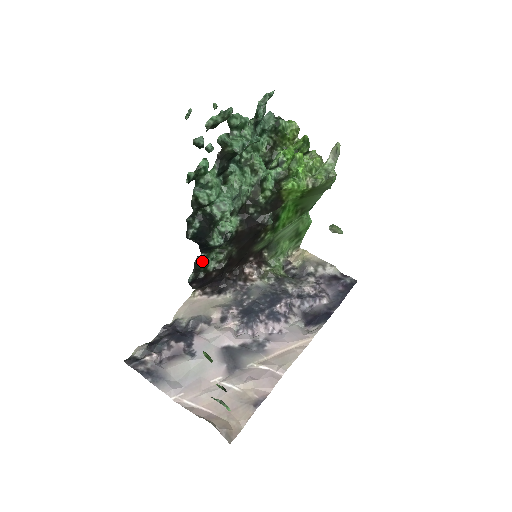
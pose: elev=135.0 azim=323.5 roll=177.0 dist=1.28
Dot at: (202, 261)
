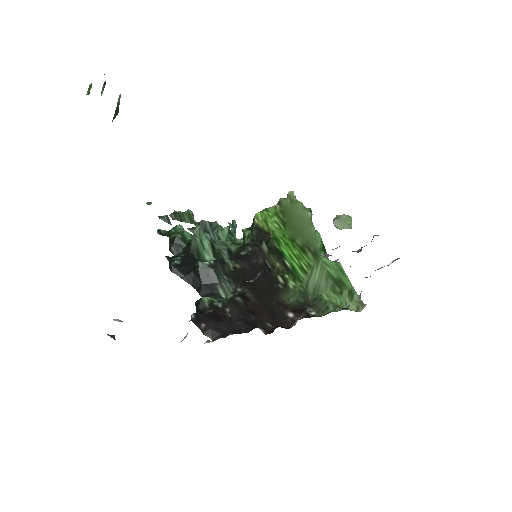
Dot at: (203, 298)
